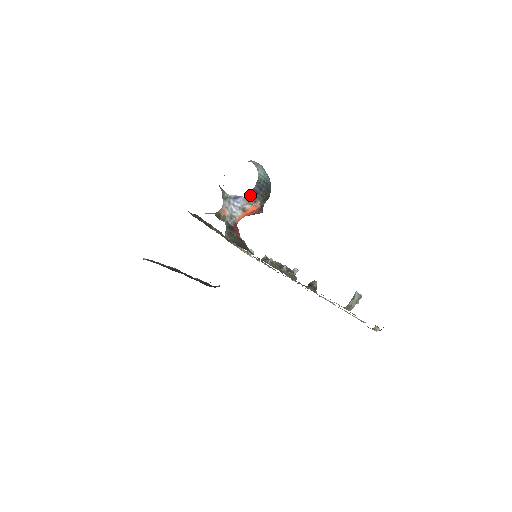
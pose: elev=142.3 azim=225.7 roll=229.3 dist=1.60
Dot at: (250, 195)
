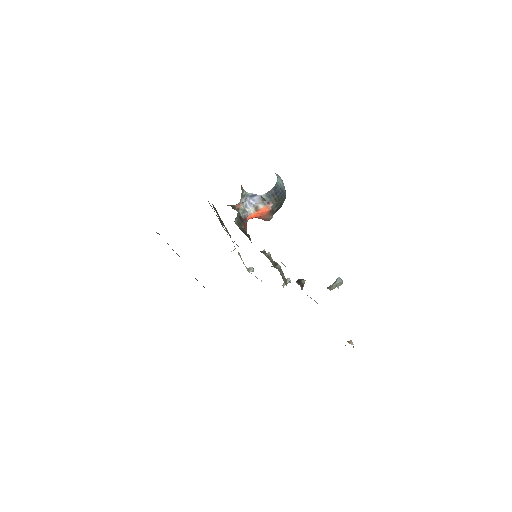
Dot at: (266, 195)
